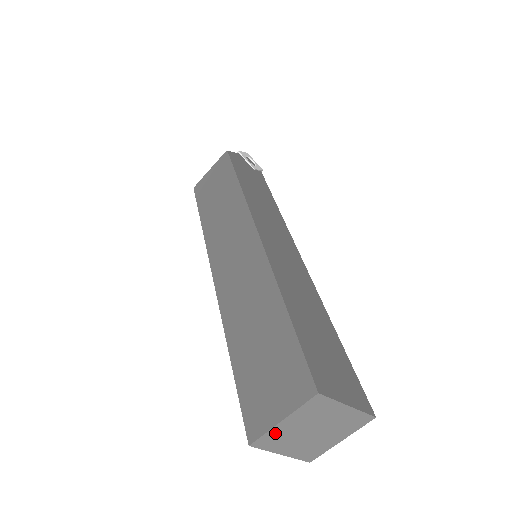
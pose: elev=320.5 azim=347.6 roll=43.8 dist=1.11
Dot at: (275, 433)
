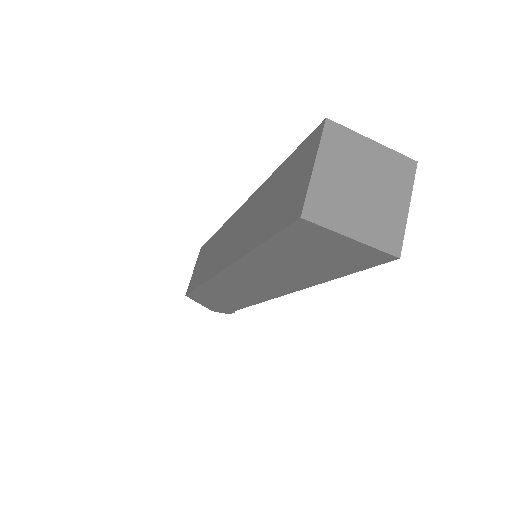
Dot at: (319, 191)
